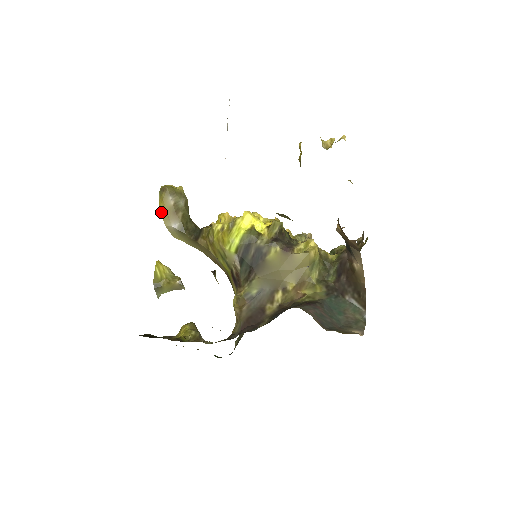
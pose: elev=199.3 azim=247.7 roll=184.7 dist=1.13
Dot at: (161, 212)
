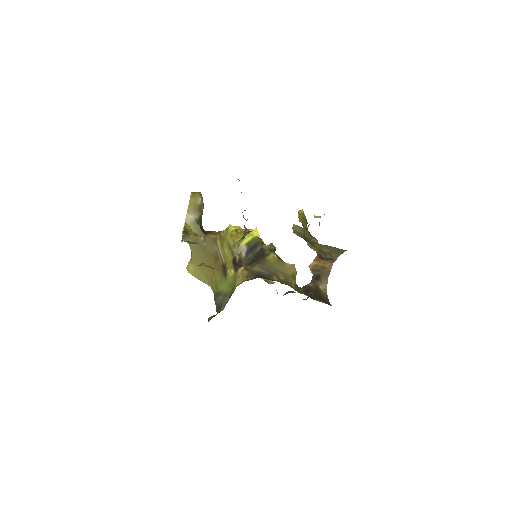
Dot at: (189, 203)
